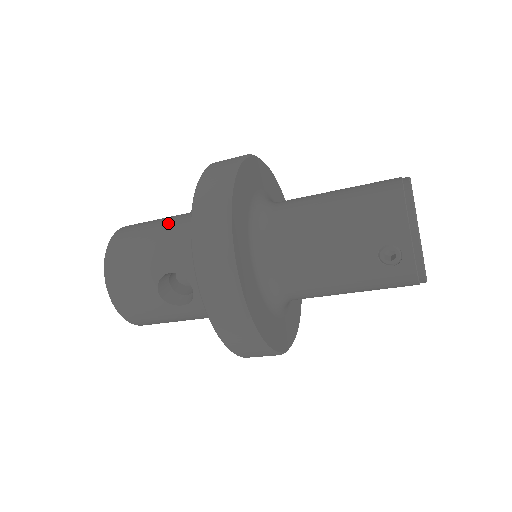
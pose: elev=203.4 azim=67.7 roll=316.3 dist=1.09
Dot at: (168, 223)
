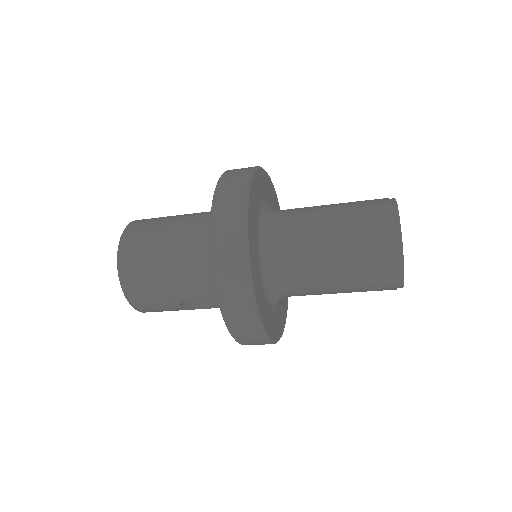
Dot at: (174, 251)
